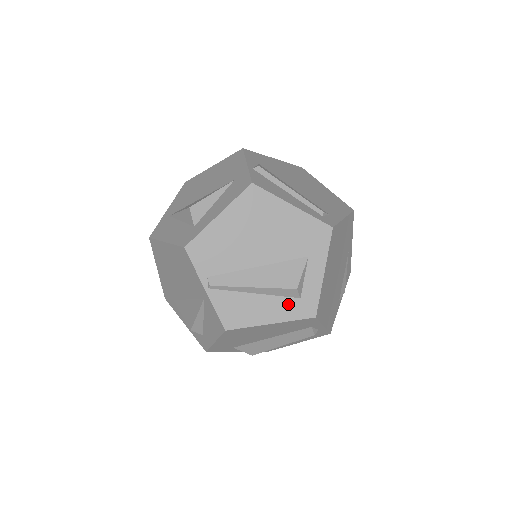
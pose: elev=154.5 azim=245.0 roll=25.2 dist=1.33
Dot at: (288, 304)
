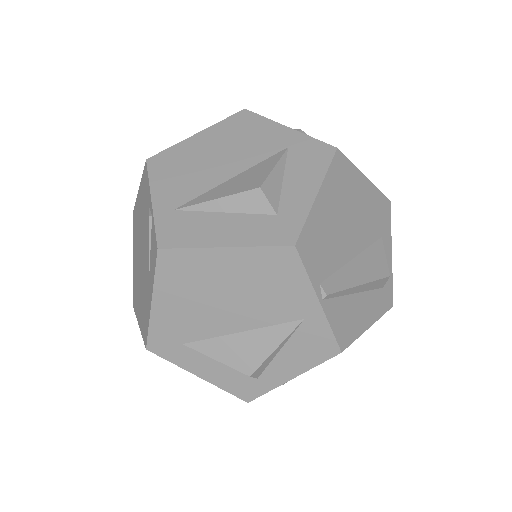
Dot at: (377, 298)
